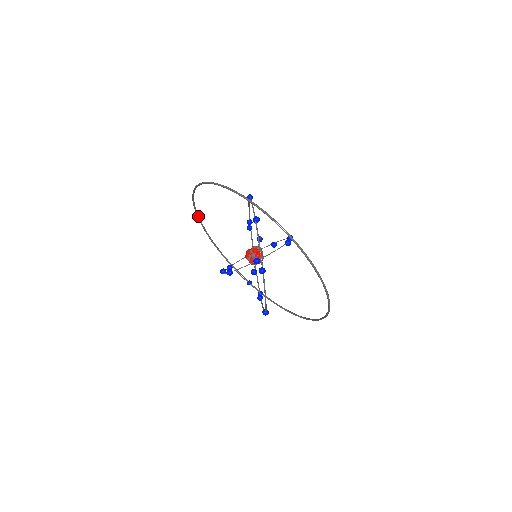
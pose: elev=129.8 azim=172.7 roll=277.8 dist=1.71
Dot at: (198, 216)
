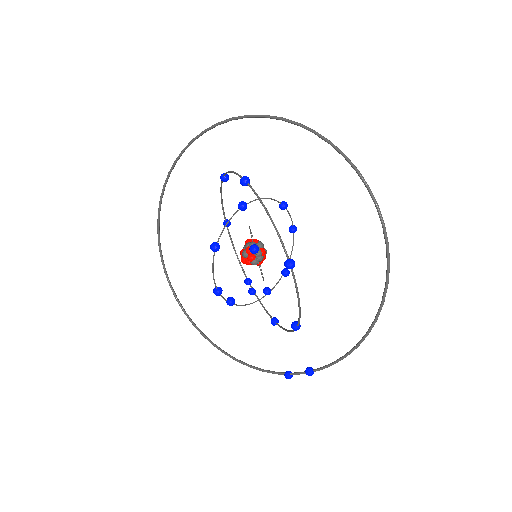
Dot at: (181, 305)
